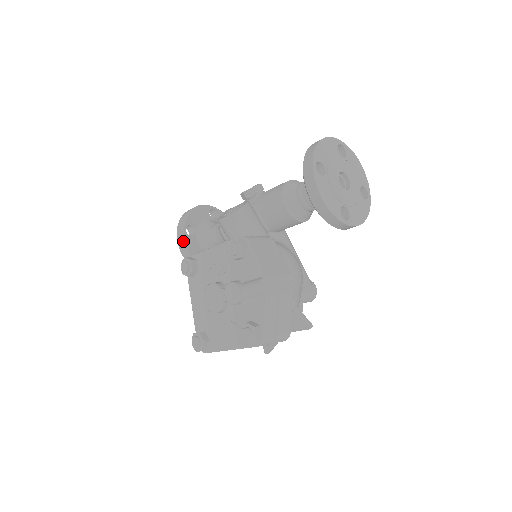
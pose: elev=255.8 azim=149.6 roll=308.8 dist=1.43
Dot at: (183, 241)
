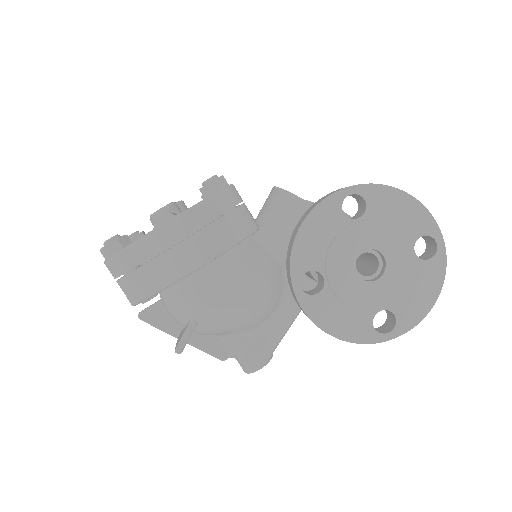
Dot at: occluded
